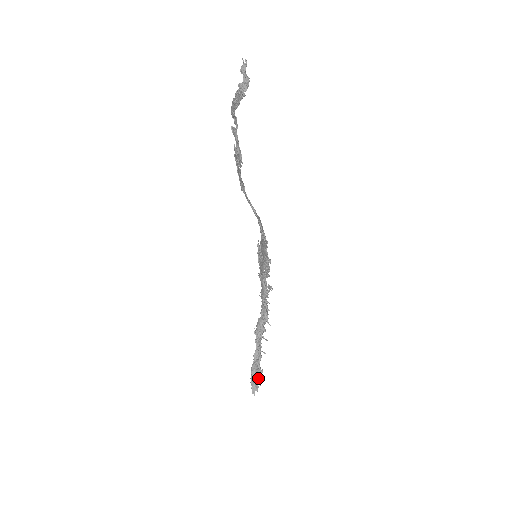
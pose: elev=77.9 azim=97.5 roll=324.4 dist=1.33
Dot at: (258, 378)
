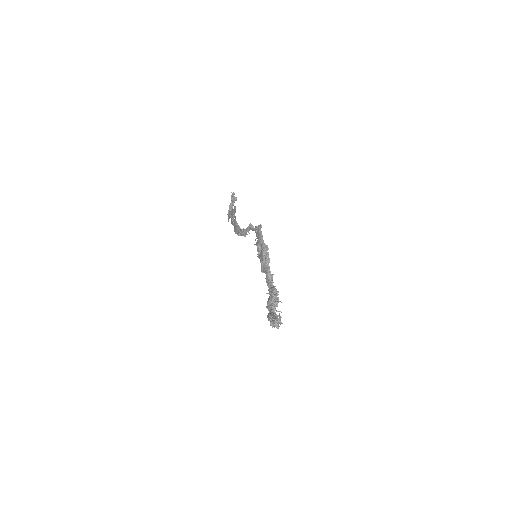
Dot at: (276, 318)
